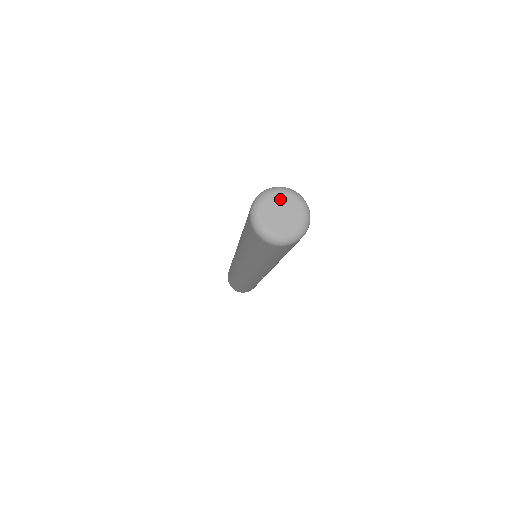
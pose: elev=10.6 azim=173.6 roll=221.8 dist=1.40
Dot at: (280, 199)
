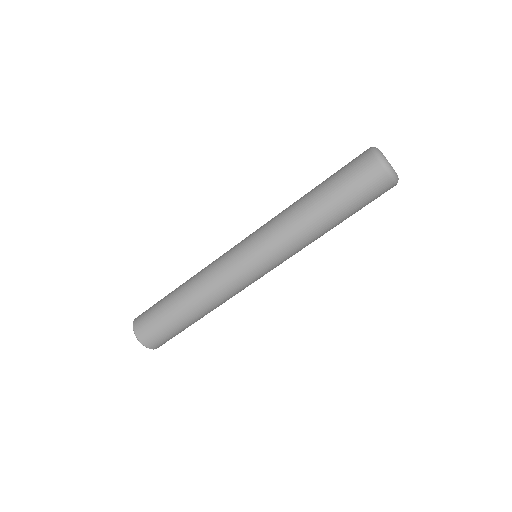
Dot at: occluded
